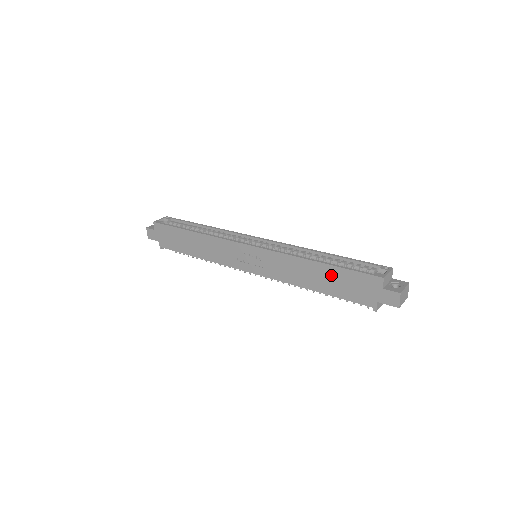
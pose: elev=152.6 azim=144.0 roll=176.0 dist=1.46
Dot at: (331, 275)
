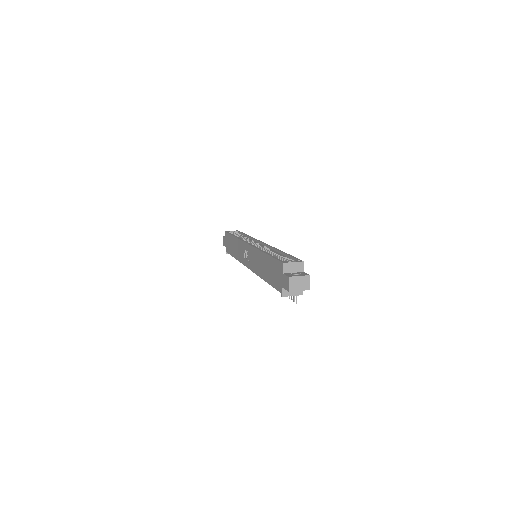
Dot at: (268, 264)
